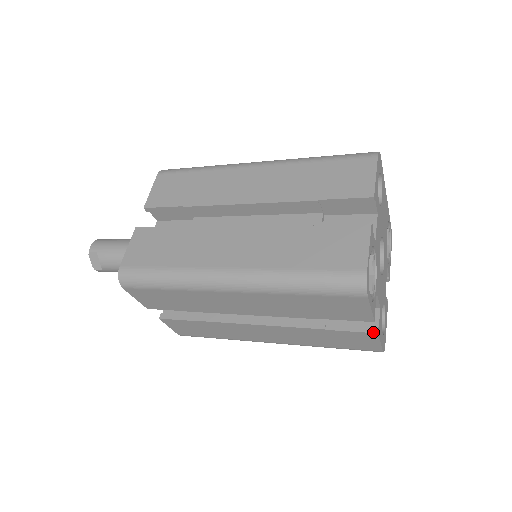
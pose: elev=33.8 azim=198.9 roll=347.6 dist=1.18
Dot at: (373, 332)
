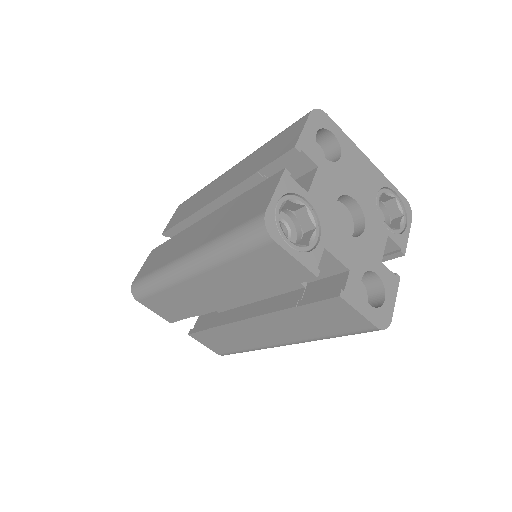
Dot at: (335, 296)
